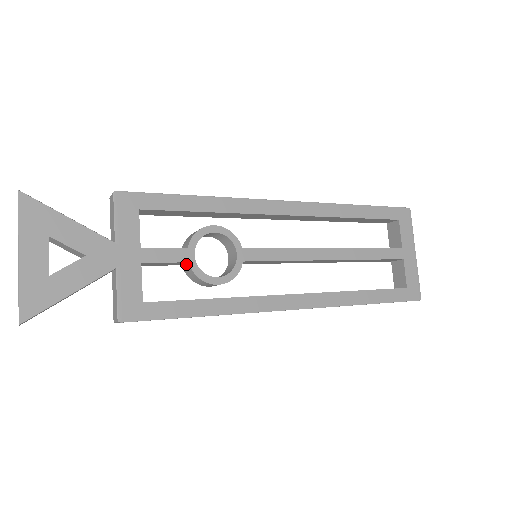
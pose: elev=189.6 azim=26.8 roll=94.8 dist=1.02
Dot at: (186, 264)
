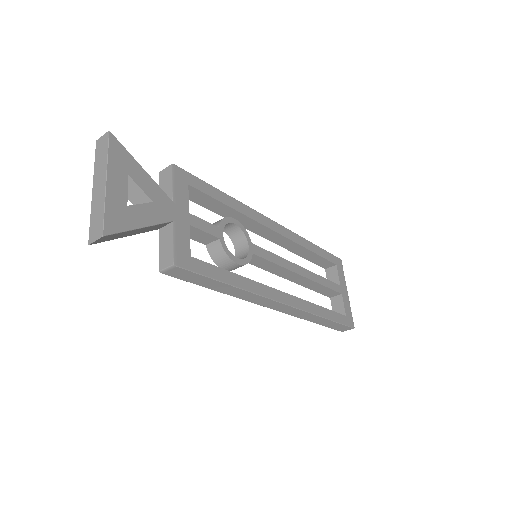
Dot at: (214, 241)
